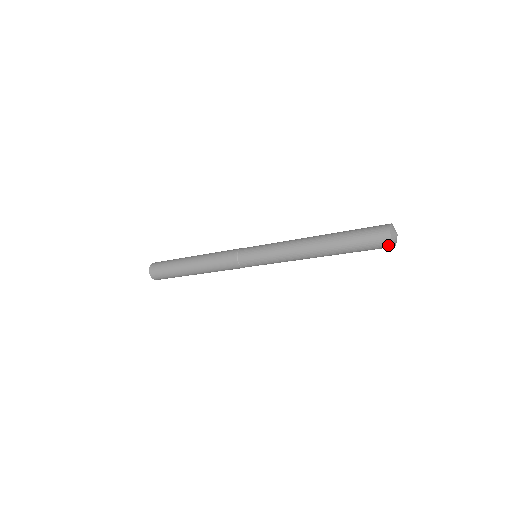
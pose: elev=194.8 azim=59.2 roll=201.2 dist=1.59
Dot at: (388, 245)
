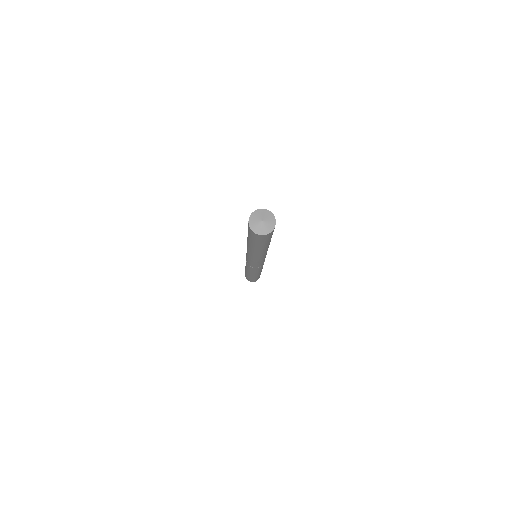
Dot at: (250, 230)
